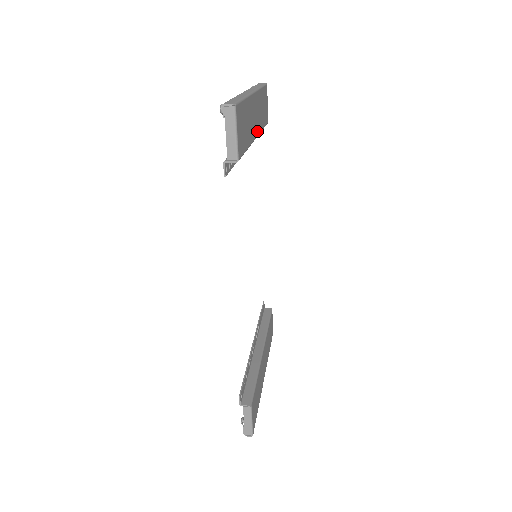
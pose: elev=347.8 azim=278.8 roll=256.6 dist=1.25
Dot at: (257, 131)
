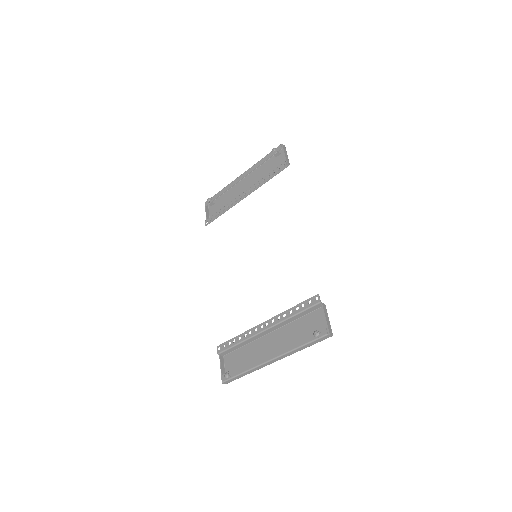
Dot at: occluded
